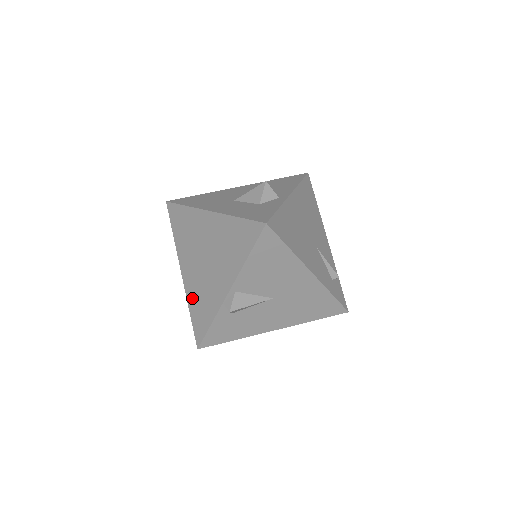
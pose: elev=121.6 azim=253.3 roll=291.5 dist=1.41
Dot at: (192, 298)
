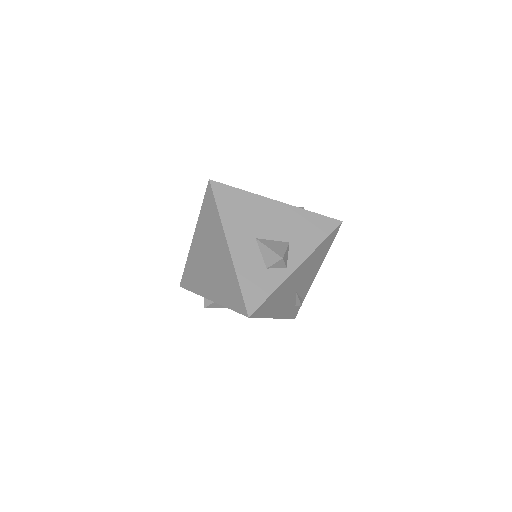
Dot at: (191, 262)
